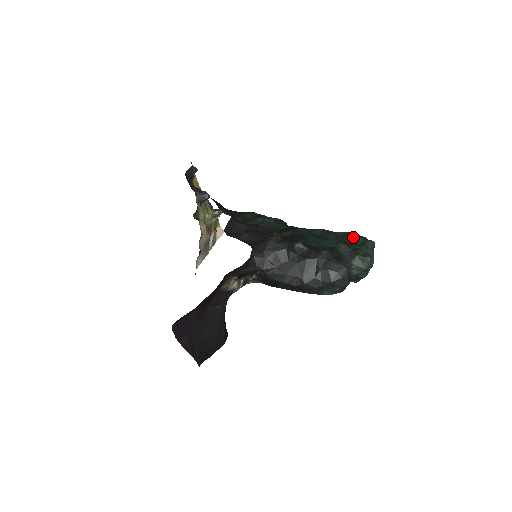
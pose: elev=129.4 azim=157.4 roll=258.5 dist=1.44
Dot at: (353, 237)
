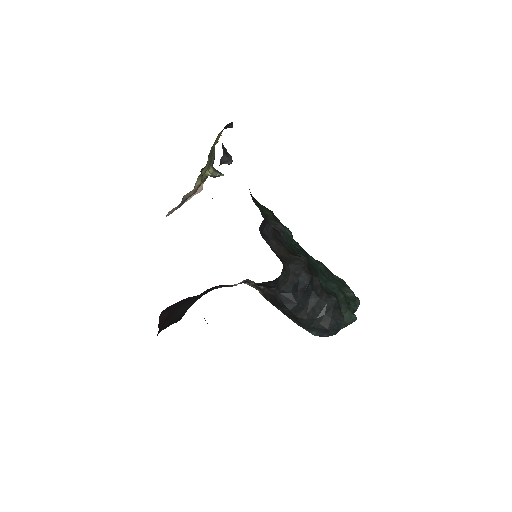
Dot at: (347, 288)
